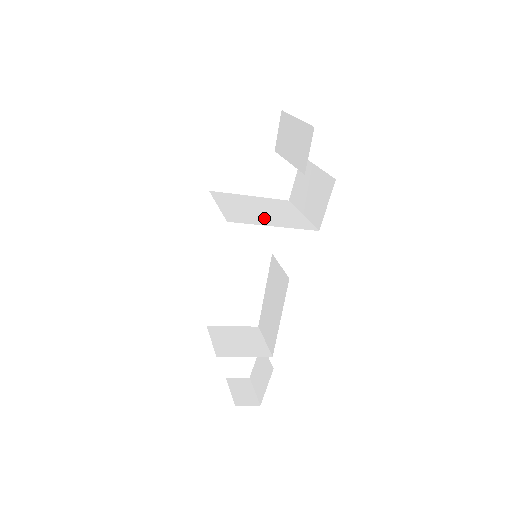
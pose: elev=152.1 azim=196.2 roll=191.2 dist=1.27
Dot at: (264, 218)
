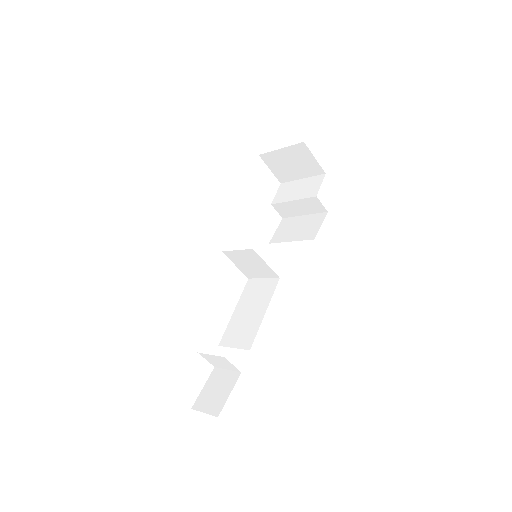
Dot at: occluded
